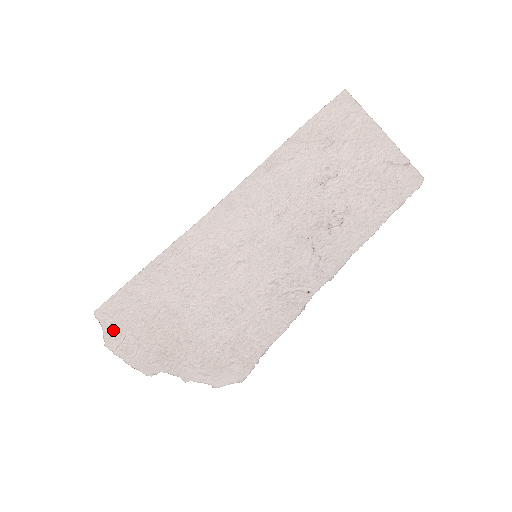
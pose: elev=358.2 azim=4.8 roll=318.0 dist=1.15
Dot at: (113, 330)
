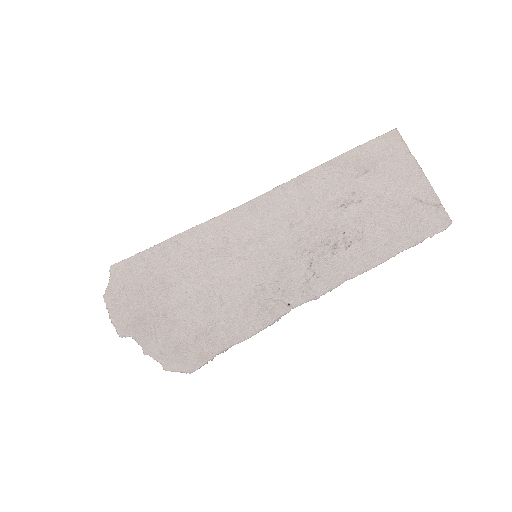
Dot at: (116, 285)
